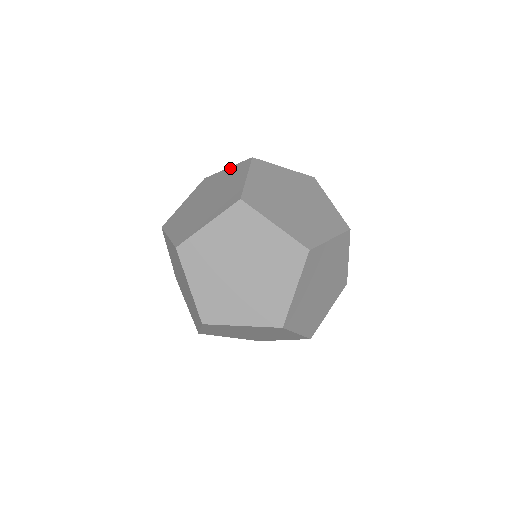
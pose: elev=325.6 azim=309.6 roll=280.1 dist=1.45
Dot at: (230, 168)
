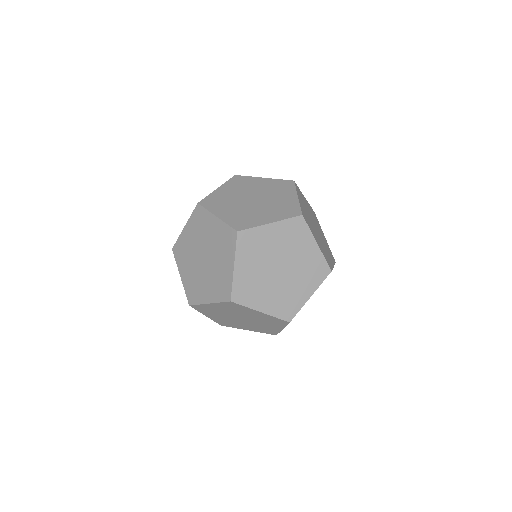
Dot at: (219, 223)
